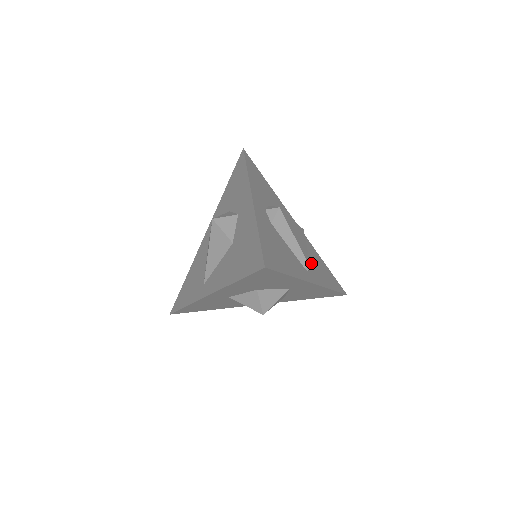
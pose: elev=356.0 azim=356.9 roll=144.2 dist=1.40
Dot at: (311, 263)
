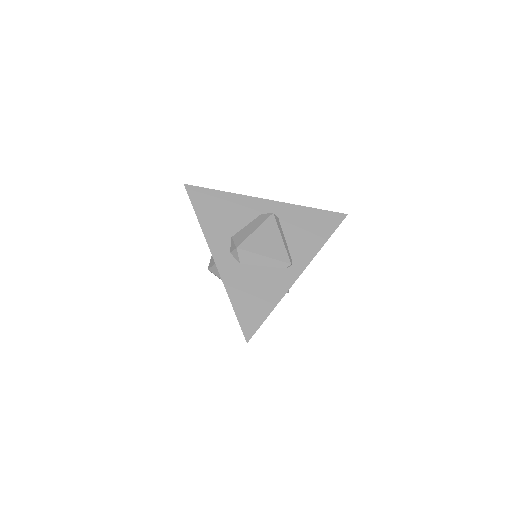
Dot at: (294, 243)
